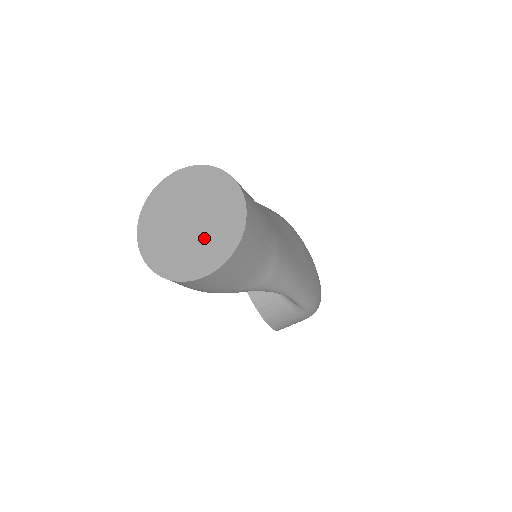
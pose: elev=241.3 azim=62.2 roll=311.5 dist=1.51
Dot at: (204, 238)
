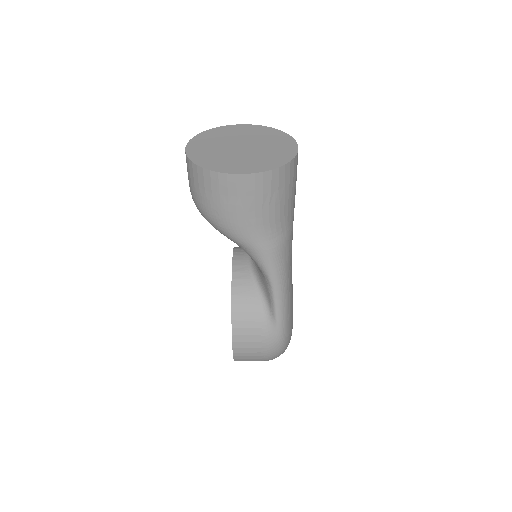
Dot at: (251, 156)
